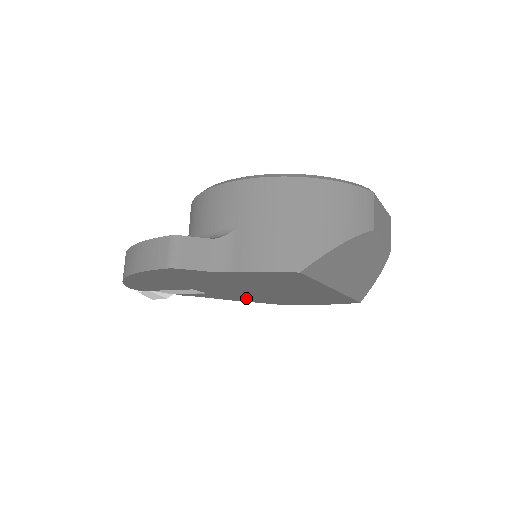
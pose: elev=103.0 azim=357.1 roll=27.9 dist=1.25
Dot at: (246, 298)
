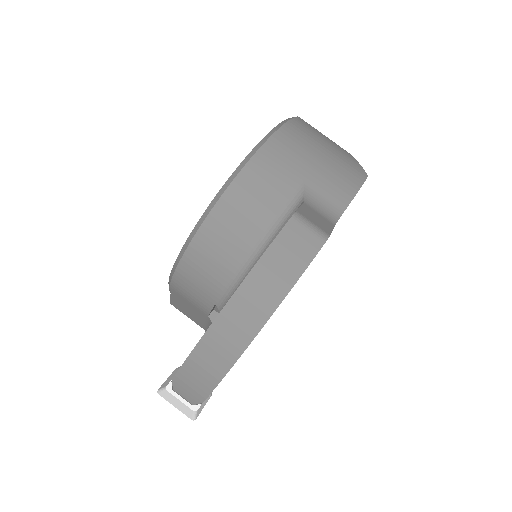
Dot at: occluded
